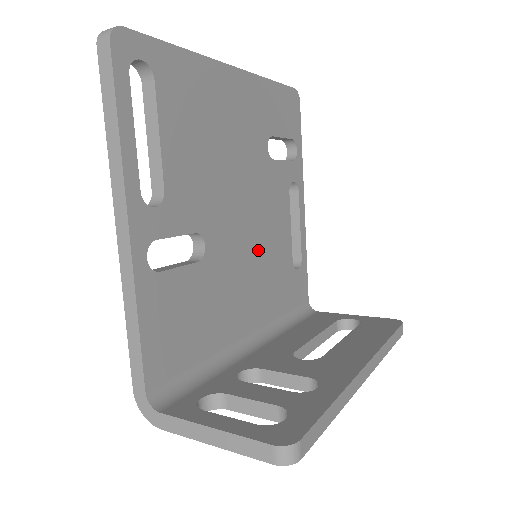
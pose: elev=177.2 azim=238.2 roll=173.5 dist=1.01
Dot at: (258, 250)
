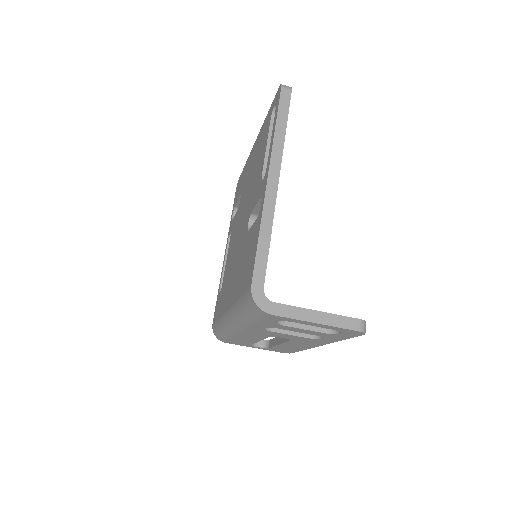
Dot at: occluded
